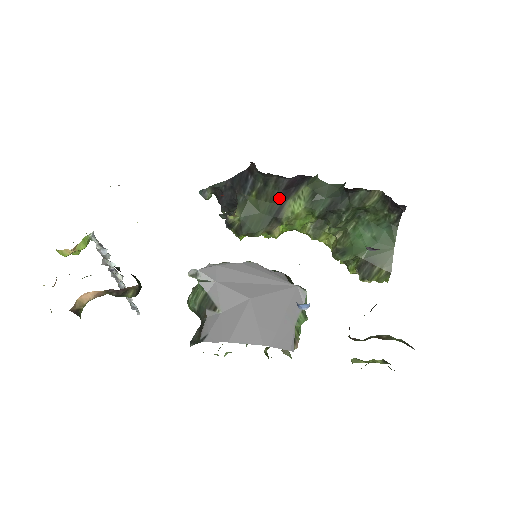
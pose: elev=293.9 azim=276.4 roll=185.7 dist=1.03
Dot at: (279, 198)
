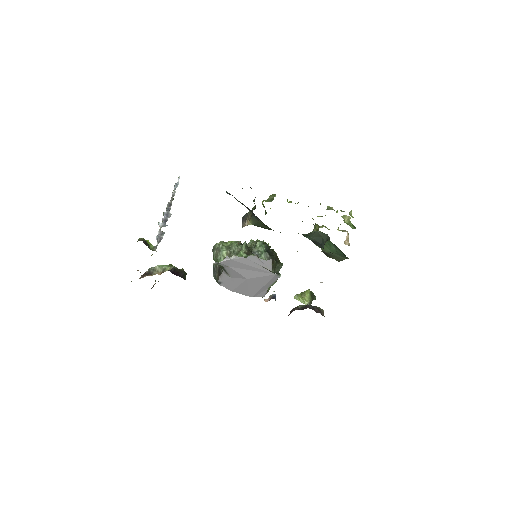
Dot at: occluded
